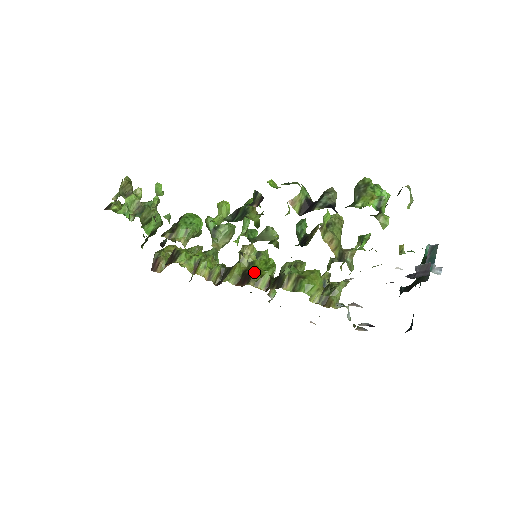
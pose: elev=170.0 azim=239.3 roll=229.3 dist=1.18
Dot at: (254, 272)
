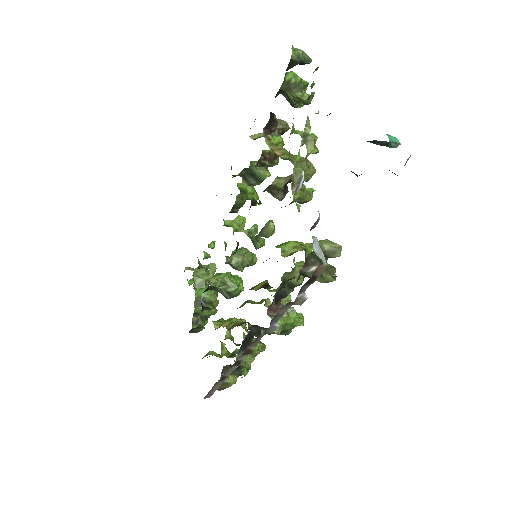
Dot at: occluded
